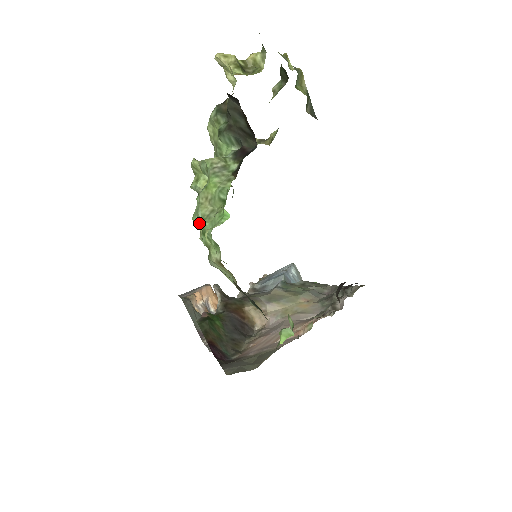
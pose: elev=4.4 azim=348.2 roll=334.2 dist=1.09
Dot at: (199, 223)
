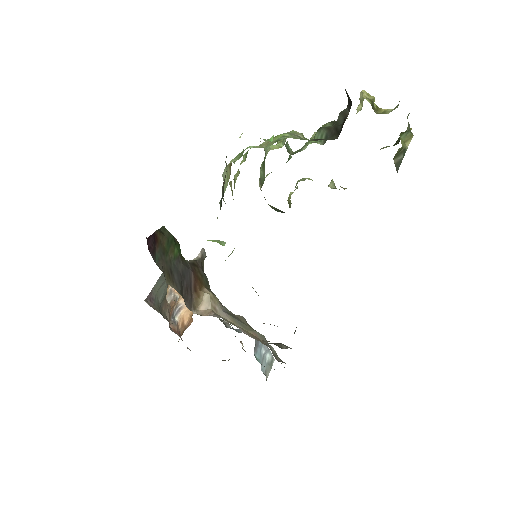
Dot at: (245, 156)
